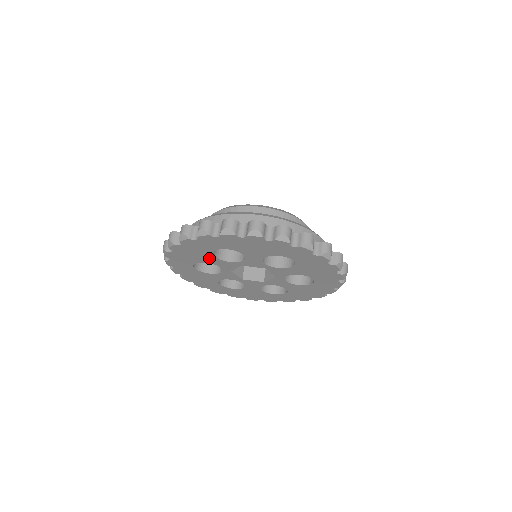
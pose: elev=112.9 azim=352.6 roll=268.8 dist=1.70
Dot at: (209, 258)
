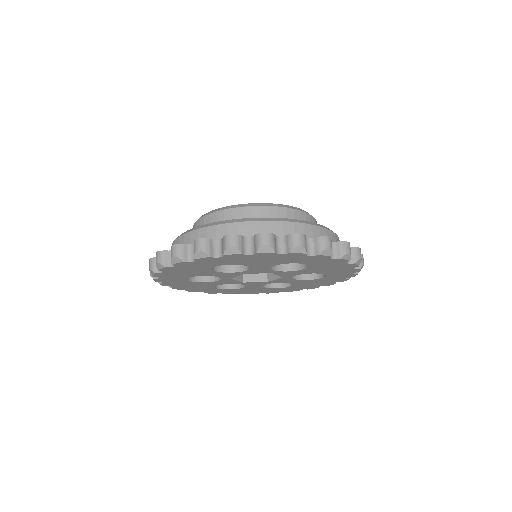
Dot at: (206, 284)
